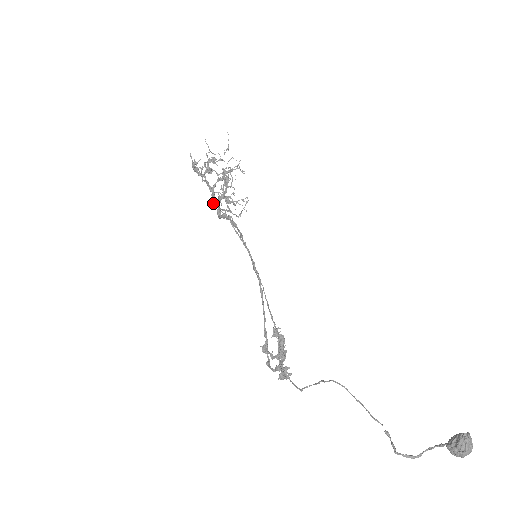
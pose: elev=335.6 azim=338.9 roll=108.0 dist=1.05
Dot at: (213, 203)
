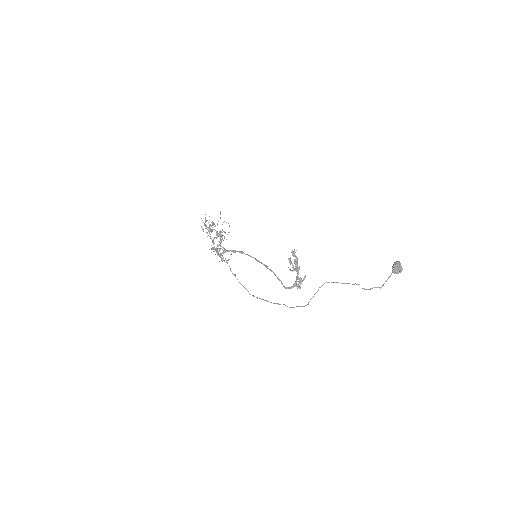
Dot at: (213, 251)
